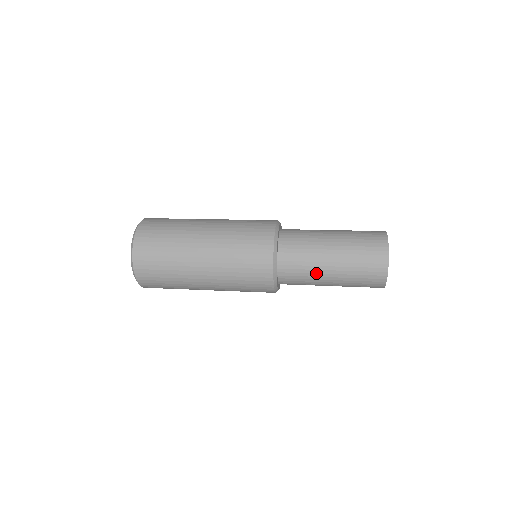
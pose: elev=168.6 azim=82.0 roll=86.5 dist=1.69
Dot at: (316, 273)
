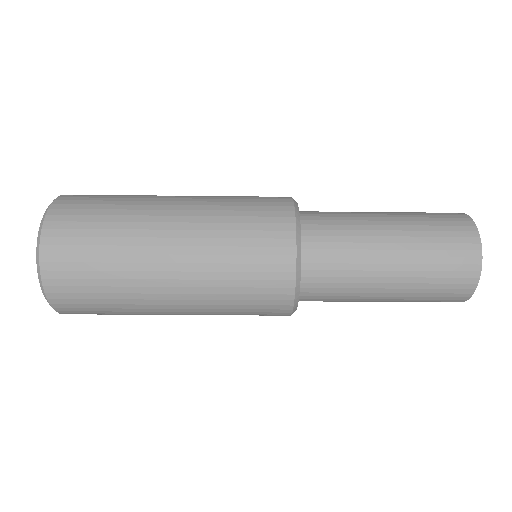
Dot at: (365, 249)
